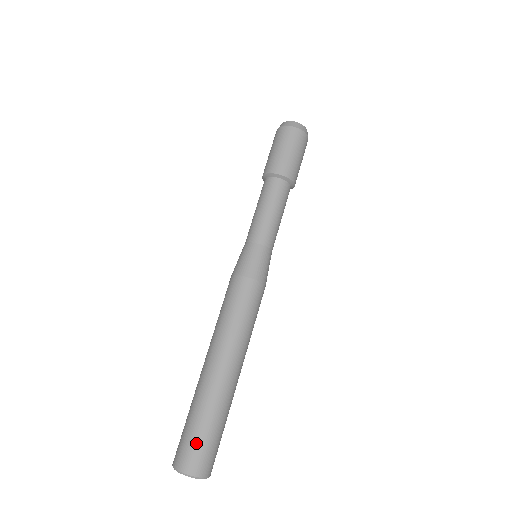
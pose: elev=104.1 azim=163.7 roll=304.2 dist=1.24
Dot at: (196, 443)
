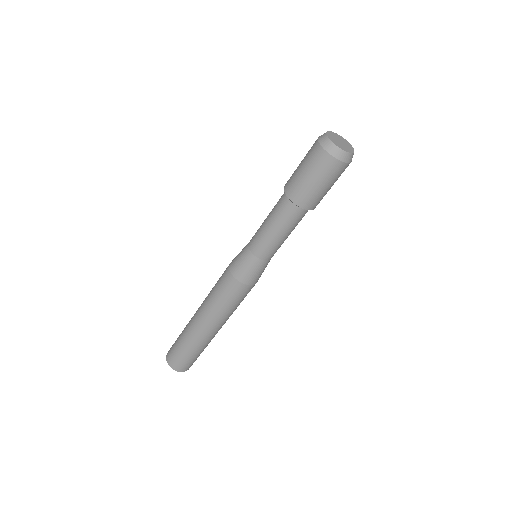
Dot at: (191, 362)
